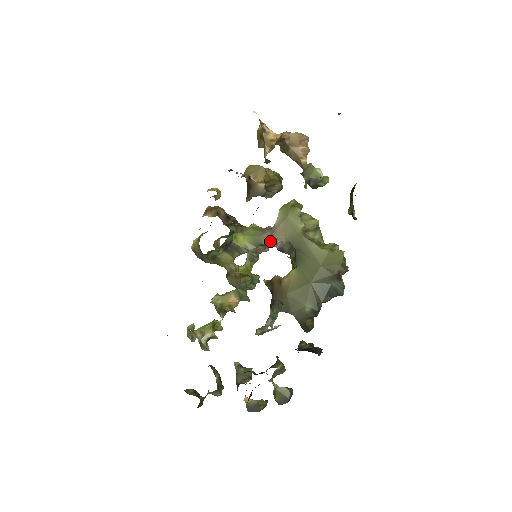
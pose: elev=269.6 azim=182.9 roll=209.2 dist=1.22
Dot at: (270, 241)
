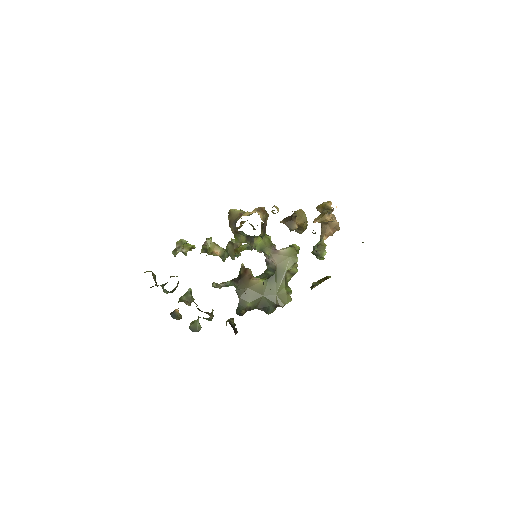
Dot at: (268, 255)
